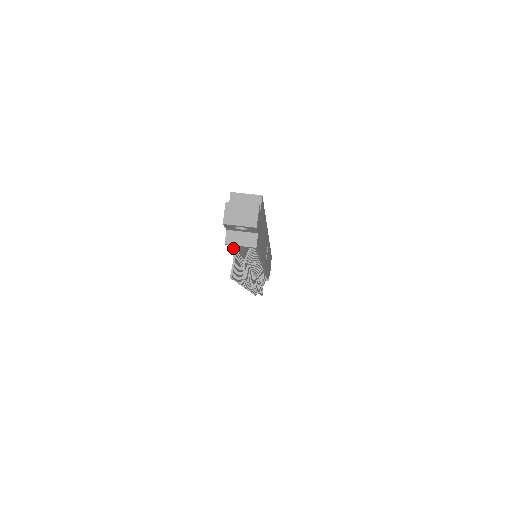
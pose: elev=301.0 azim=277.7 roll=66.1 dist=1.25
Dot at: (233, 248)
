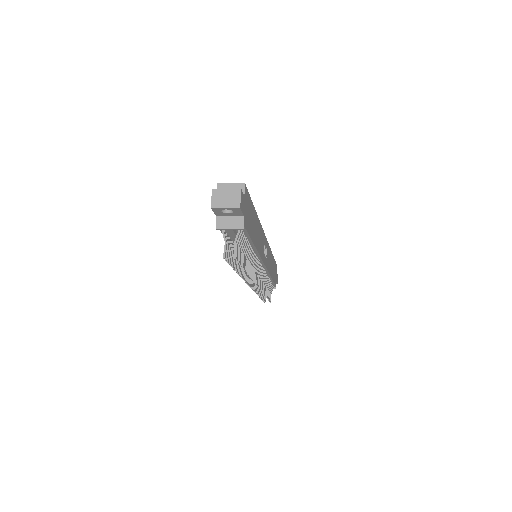
Dot at: (224, 232)
